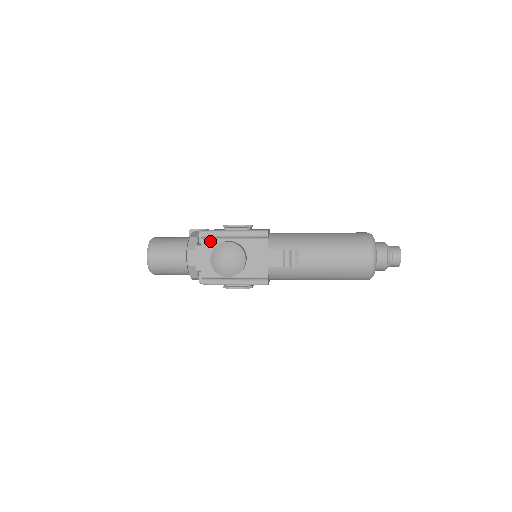
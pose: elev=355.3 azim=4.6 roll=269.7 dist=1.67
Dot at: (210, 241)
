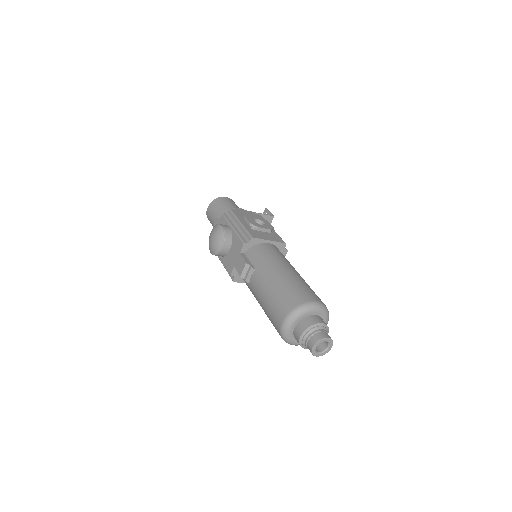
Dot at: (224, 219)
